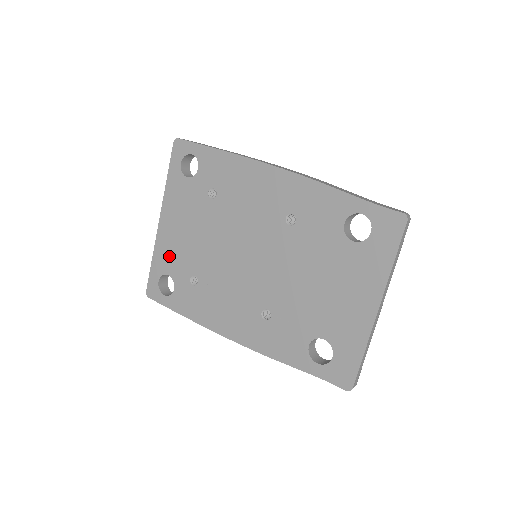
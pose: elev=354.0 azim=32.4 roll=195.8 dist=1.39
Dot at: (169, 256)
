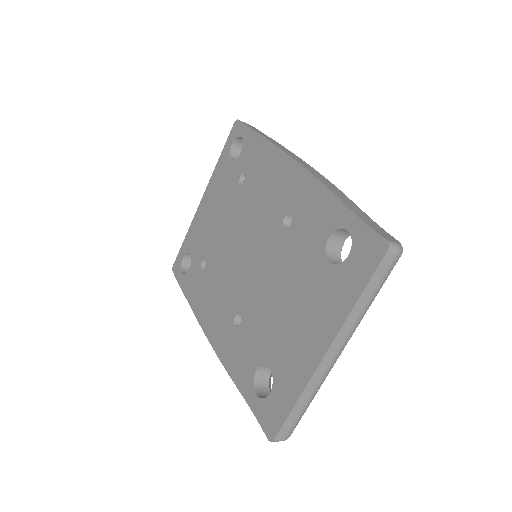
Dot at: (196, 235)
